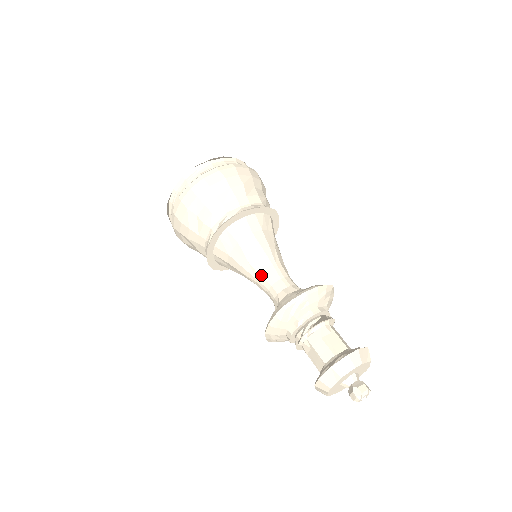
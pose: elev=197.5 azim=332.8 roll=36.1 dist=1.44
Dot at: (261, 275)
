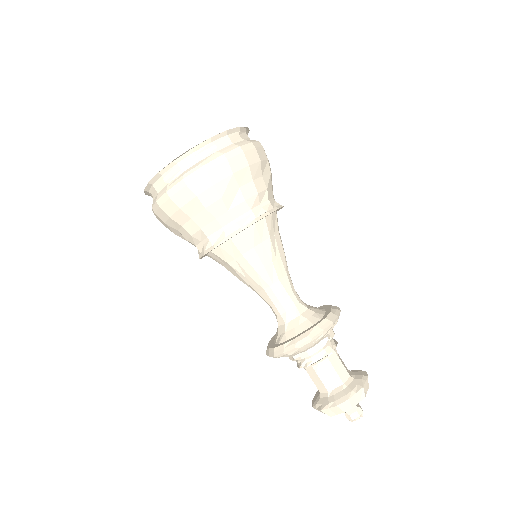
Dot at: (281, 281)
